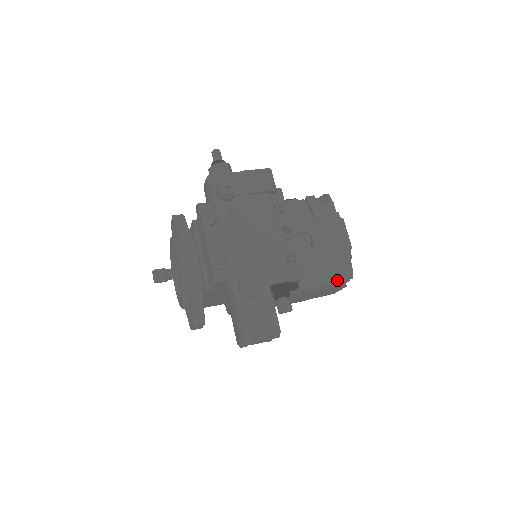
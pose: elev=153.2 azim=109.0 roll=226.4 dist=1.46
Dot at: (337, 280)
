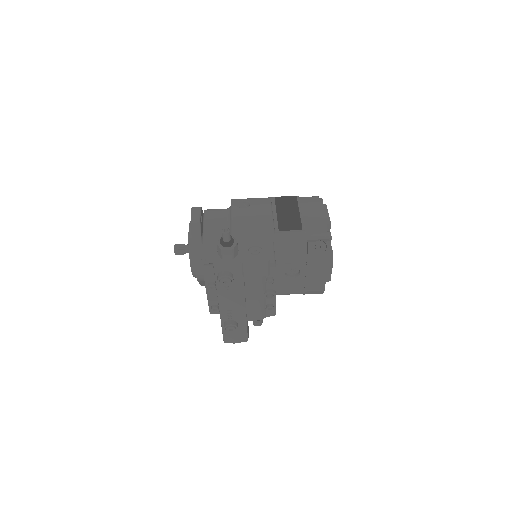
Dot at: occluded
